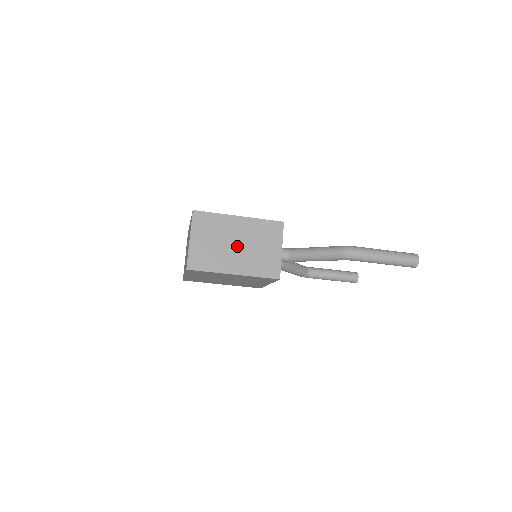
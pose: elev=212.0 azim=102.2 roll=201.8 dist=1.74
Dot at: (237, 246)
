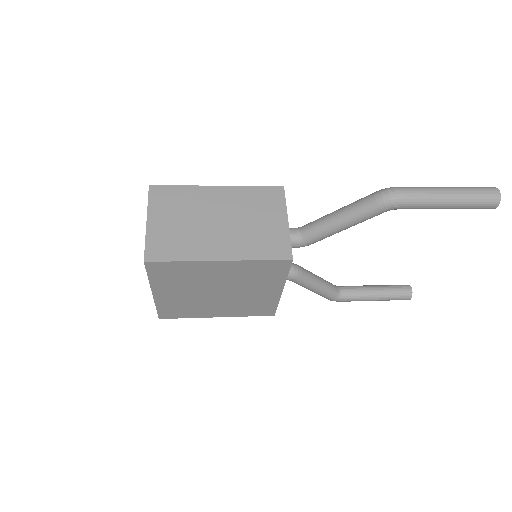
Dot at: (219, 223)
